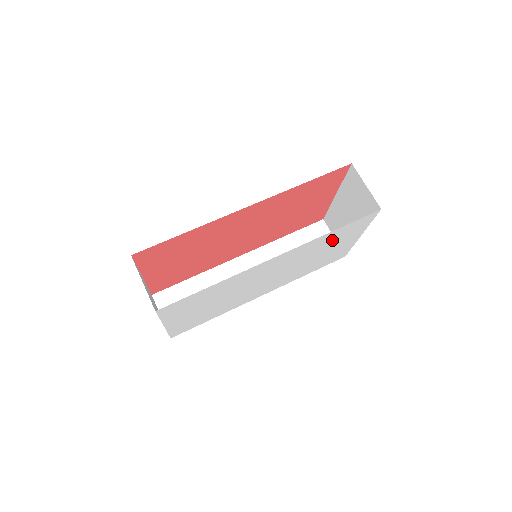
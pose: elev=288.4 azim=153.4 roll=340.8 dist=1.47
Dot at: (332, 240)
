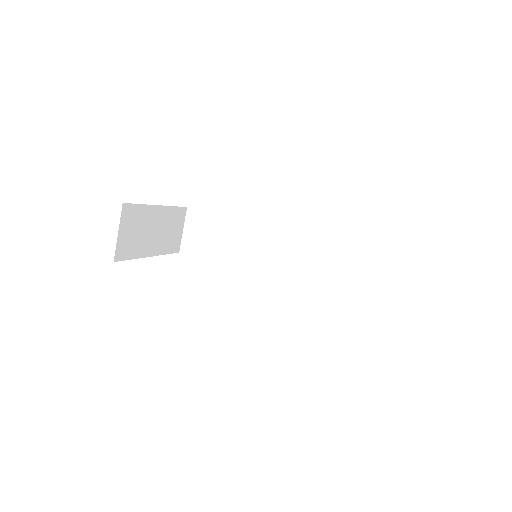
Dot at: occluded
